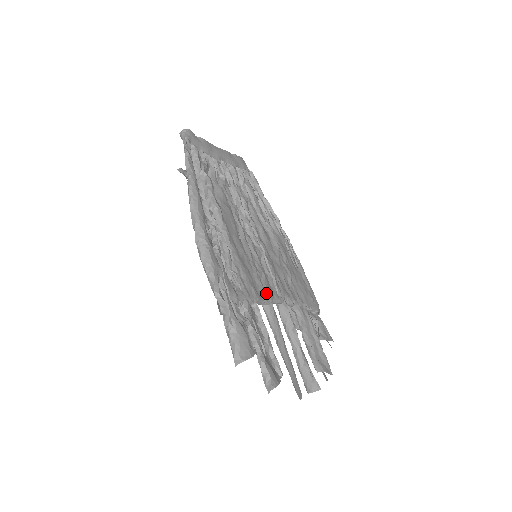
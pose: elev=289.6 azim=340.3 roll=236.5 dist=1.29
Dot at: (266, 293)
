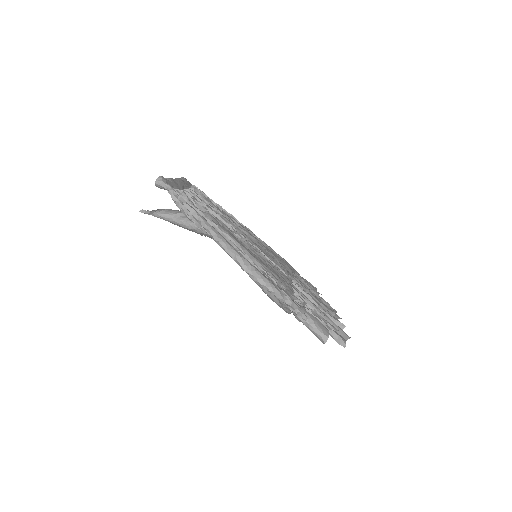
Dot at: (287, 281)
